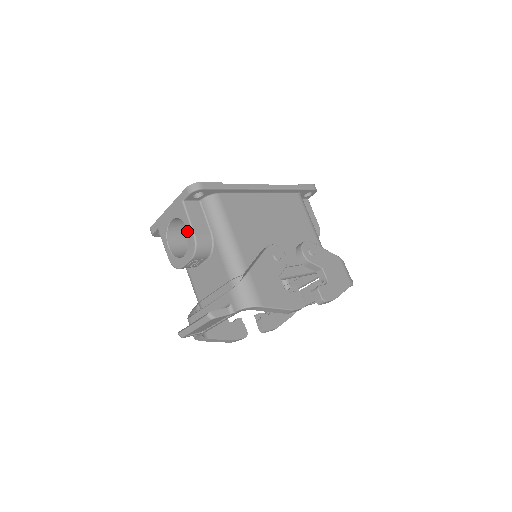
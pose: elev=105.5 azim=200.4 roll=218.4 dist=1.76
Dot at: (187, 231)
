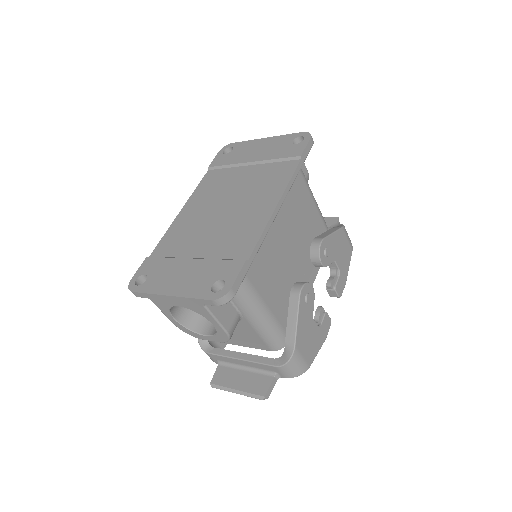
Dot at: occluded
